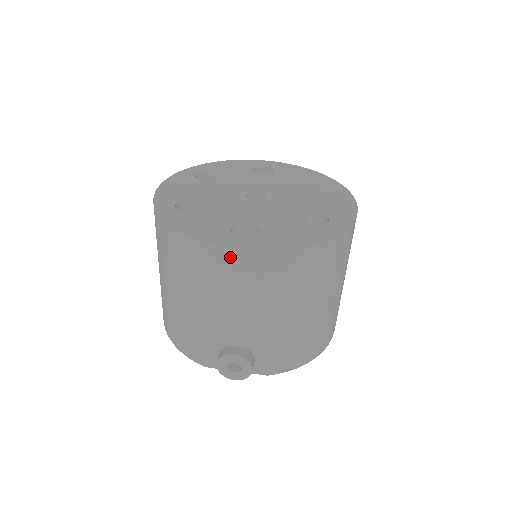
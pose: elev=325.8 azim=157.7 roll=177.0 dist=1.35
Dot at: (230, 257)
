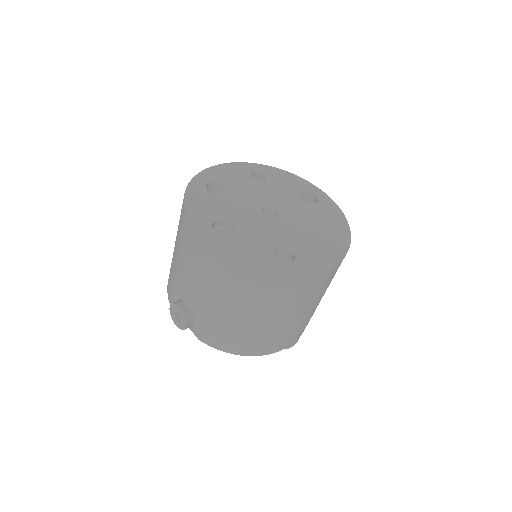
Dot at: (196, 238)
